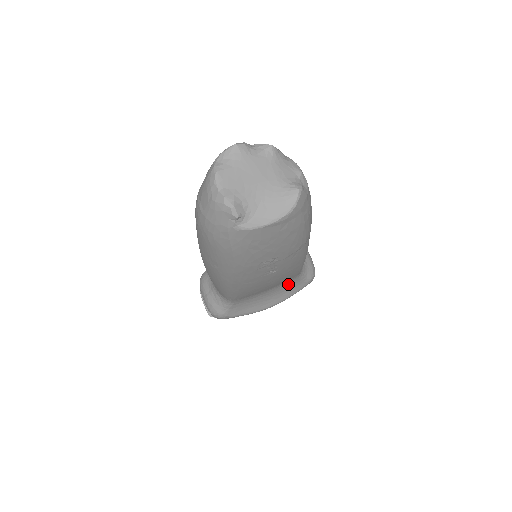
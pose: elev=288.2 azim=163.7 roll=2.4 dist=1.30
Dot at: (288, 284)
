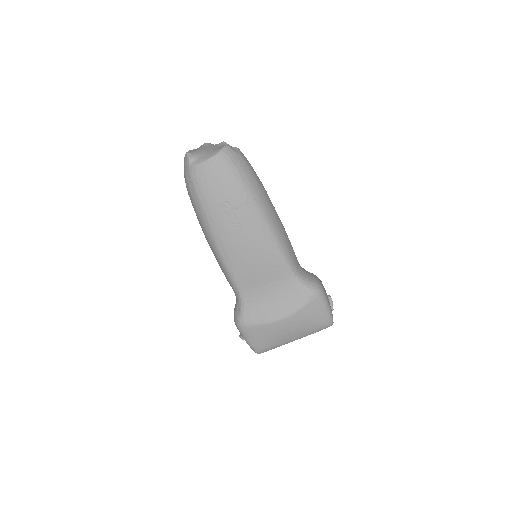
Dot at: (289, 287)
